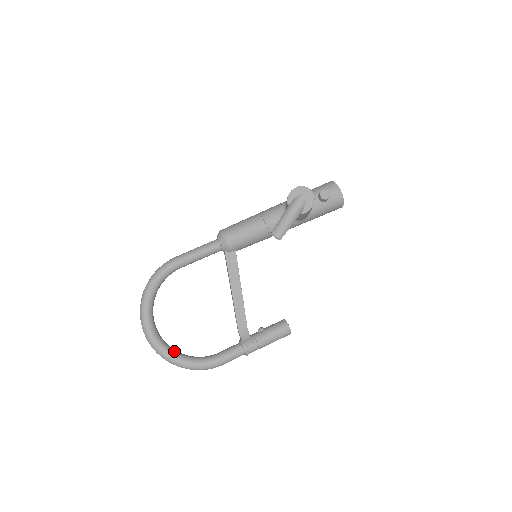
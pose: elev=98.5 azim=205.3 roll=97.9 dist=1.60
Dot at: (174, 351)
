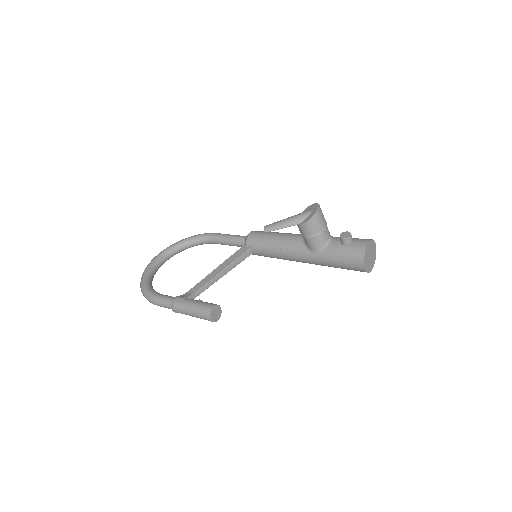
Dot at: (150, 276)
